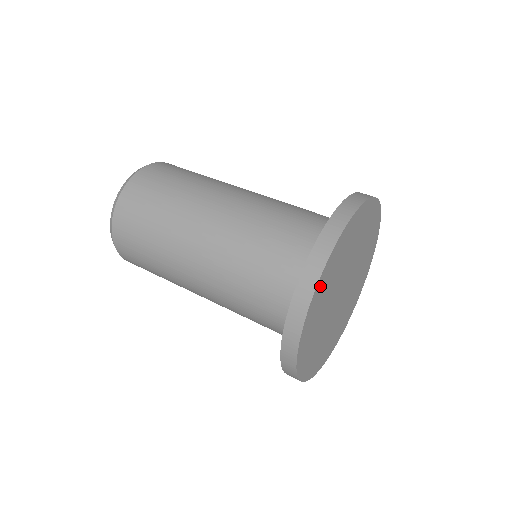
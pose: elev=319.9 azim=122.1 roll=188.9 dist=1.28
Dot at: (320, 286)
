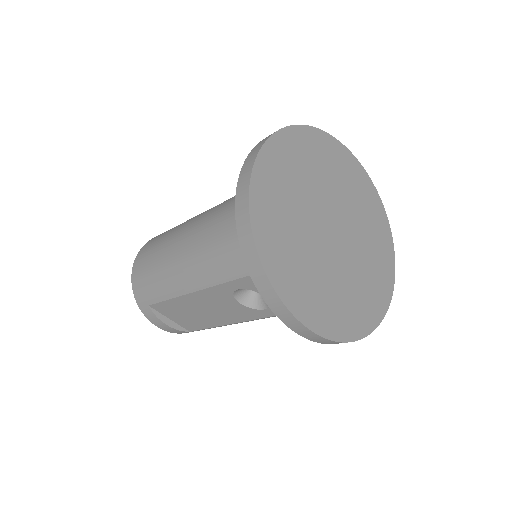
Dot at: (312, 137)
